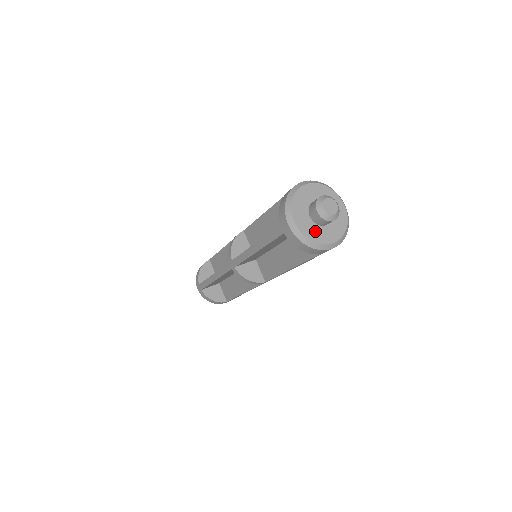
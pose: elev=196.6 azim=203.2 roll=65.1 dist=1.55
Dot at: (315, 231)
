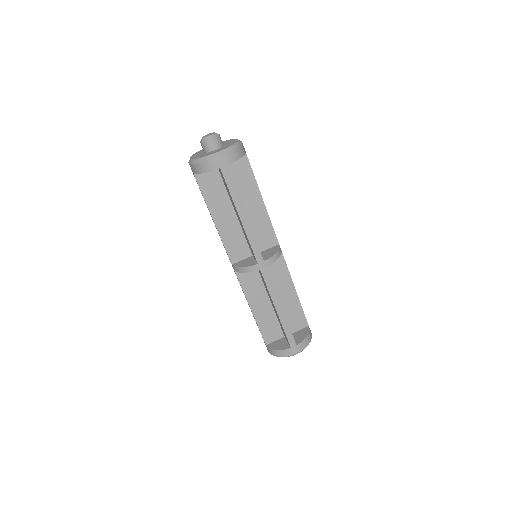
Dot at: (205, 155)
